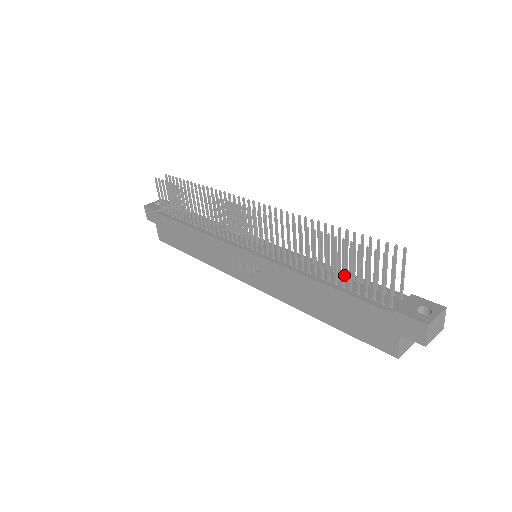
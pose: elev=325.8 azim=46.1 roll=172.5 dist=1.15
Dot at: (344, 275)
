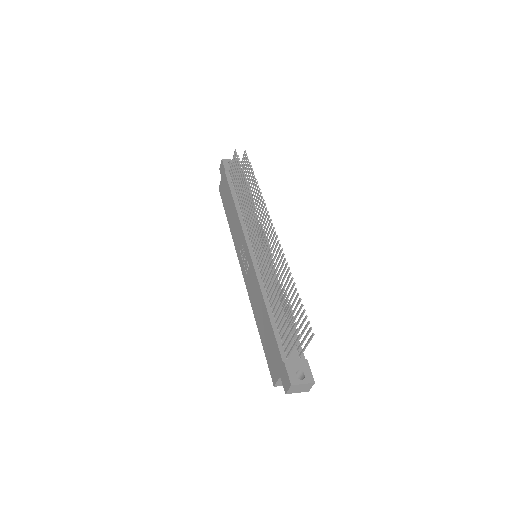
Dot at: occluded
